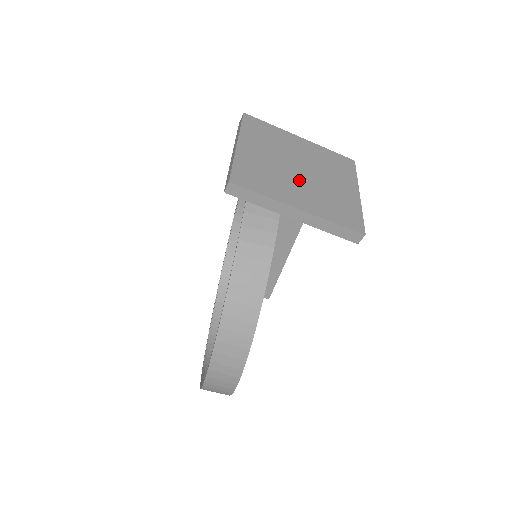
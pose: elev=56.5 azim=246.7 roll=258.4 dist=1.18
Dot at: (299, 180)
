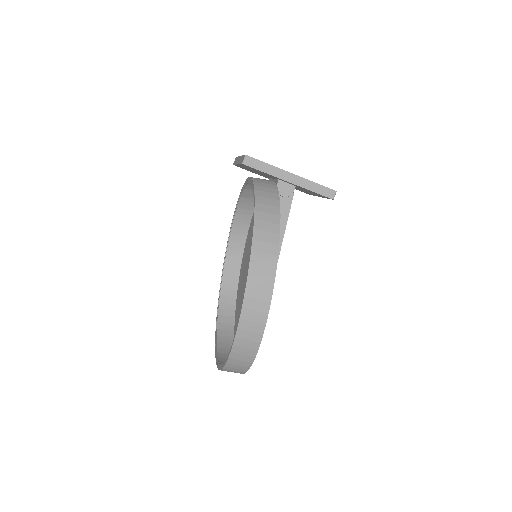
Dot at: occluded
